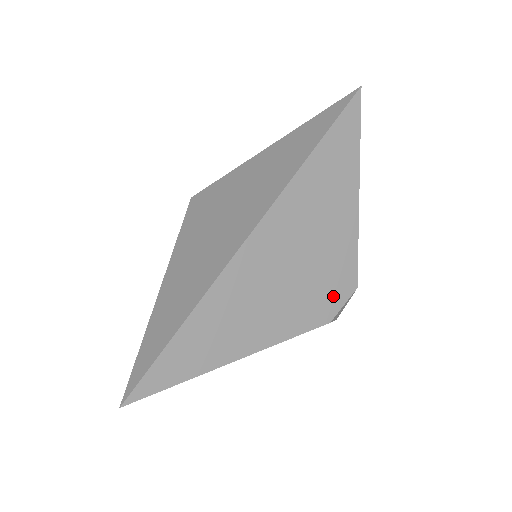
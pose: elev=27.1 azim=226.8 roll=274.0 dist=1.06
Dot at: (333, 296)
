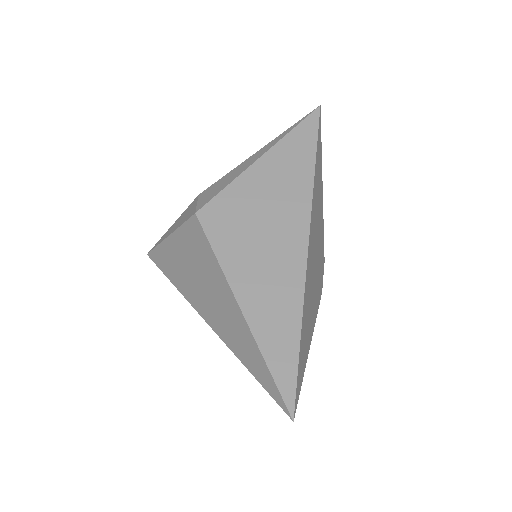
Dot at: (322, 272)
